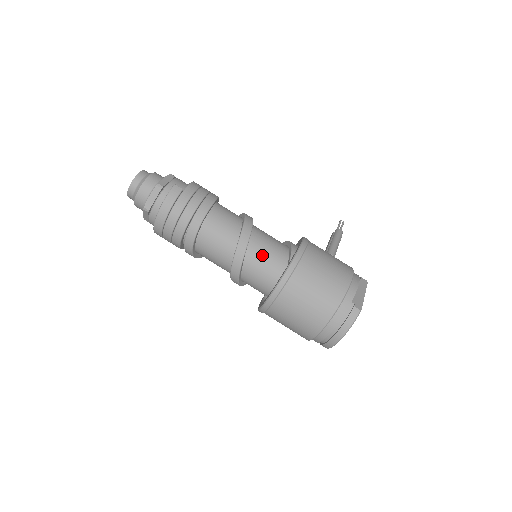
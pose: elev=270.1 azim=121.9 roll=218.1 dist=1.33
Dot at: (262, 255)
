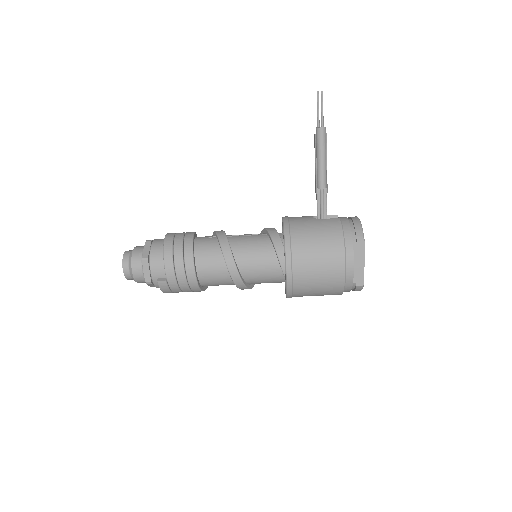
Dot at: (261, 280)
